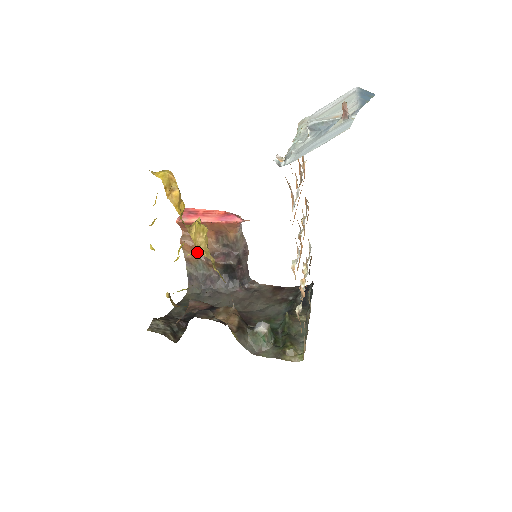
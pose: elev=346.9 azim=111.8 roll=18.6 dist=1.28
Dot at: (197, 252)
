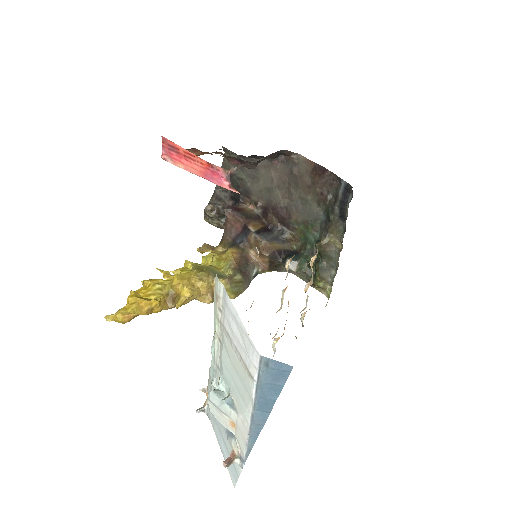
Dot at: (195, 299)
